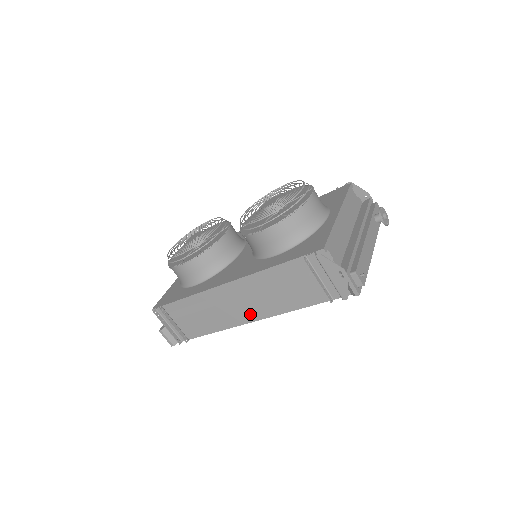
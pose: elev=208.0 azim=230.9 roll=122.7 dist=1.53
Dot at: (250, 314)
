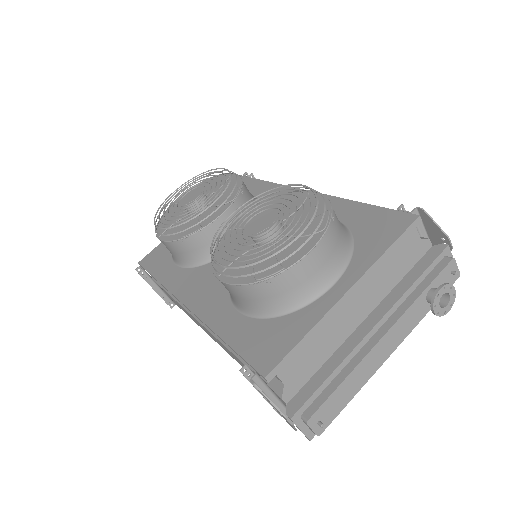
Dot at: (215, 340)
